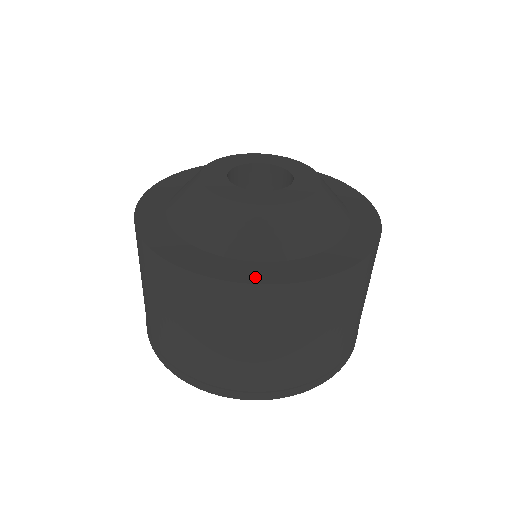
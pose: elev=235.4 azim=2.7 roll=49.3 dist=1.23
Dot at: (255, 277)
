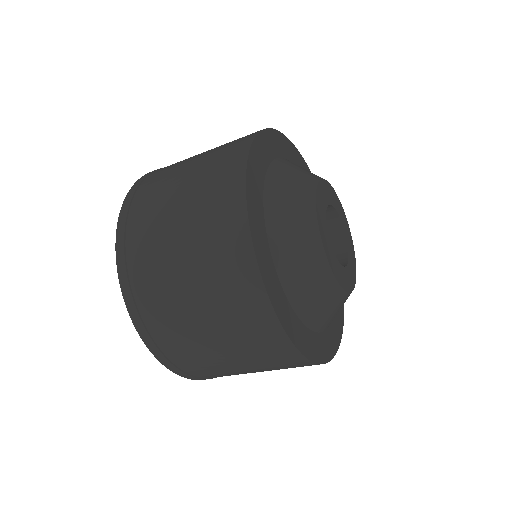
Dot at: (274, 296)
